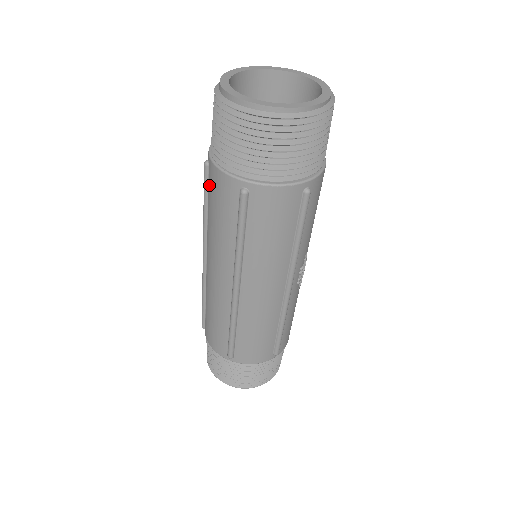
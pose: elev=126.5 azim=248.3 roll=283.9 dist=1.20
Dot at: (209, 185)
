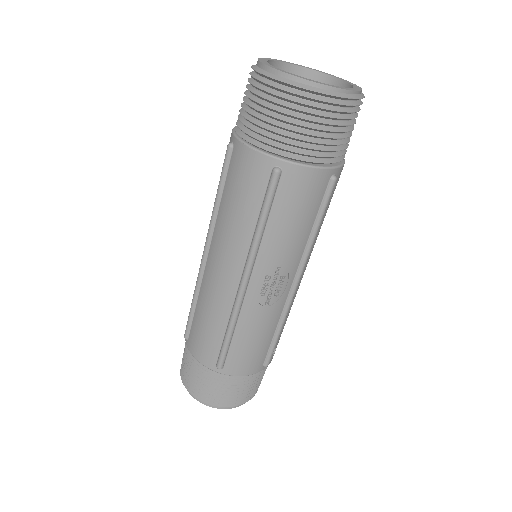
Dot at: occluded
